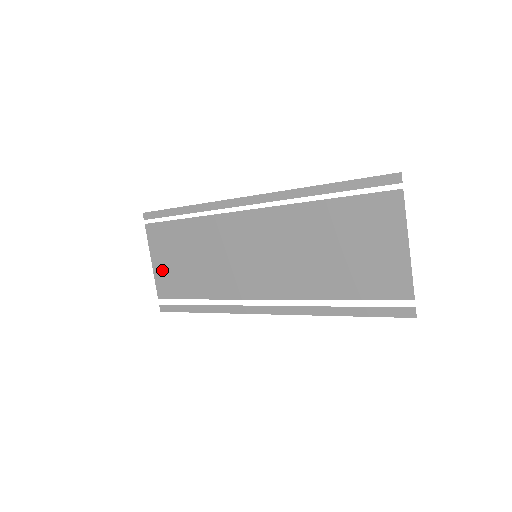
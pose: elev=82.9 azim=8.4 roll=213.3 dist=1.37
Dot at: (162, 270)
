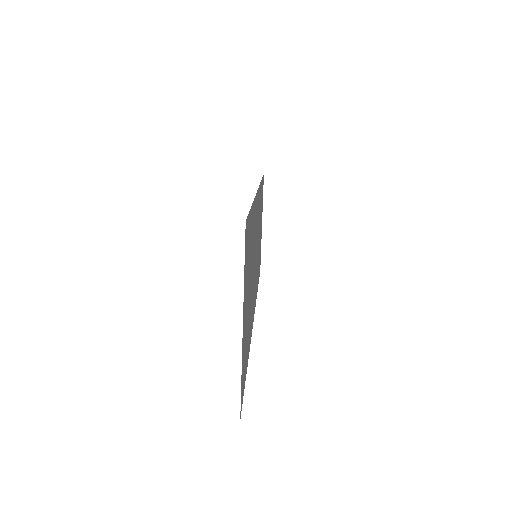
Dot at: occluded
